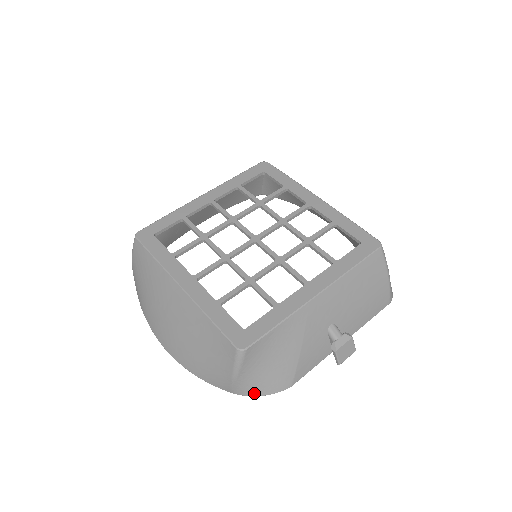
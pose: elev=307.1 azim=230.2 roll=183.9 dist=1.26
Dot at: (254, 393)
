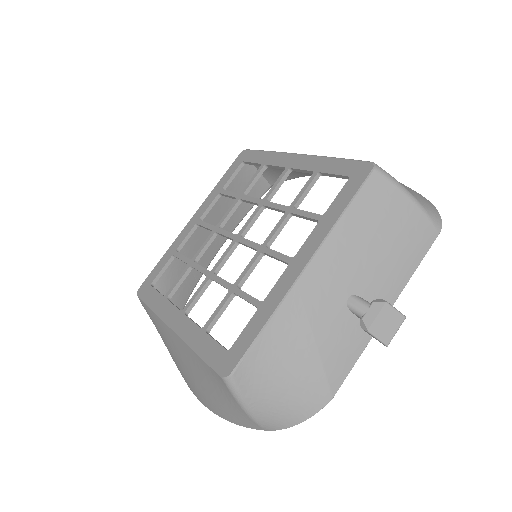
Dot at: (288, 423)
